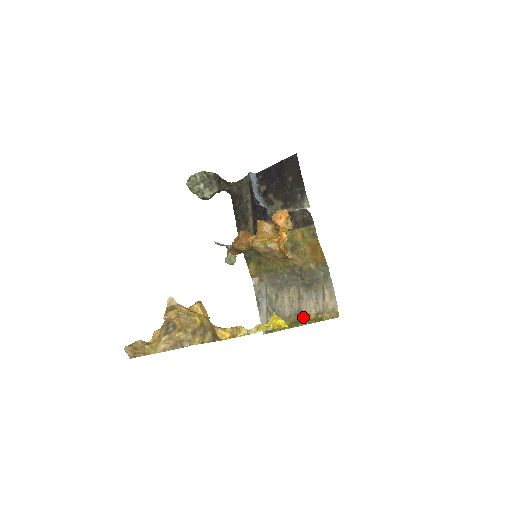
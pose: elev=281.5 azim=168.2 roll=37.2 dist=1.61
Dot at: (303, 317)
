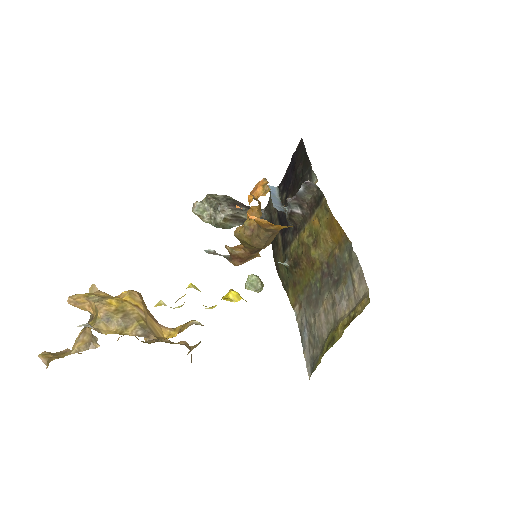
Dot at: (337, 327)
